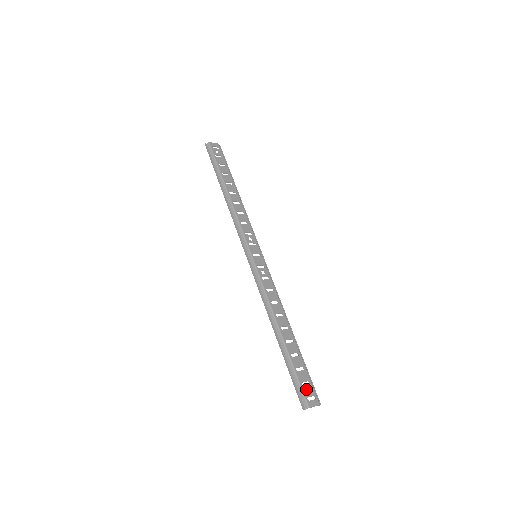
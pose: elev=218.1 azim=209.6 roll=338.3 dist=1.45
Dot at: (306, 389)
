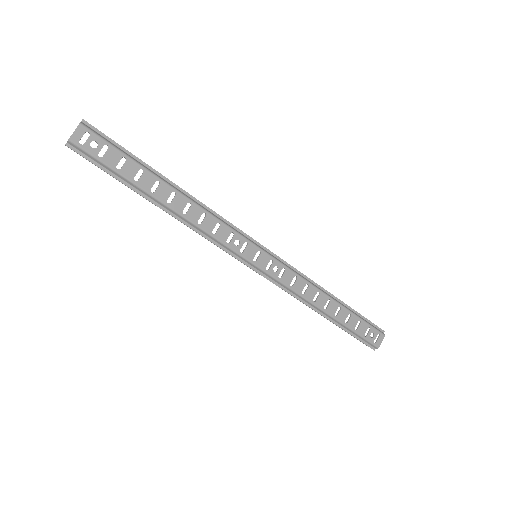
Dot at: (370, 336)
